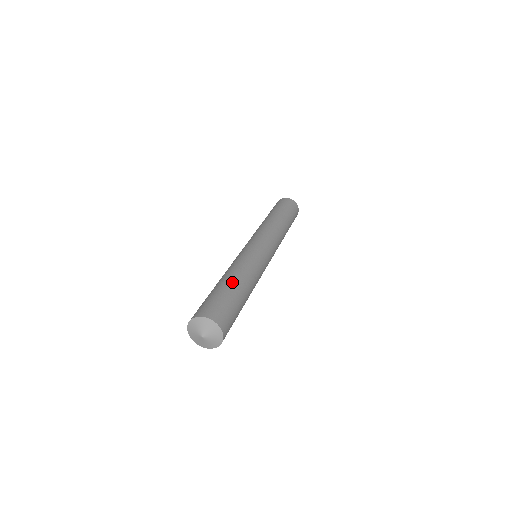
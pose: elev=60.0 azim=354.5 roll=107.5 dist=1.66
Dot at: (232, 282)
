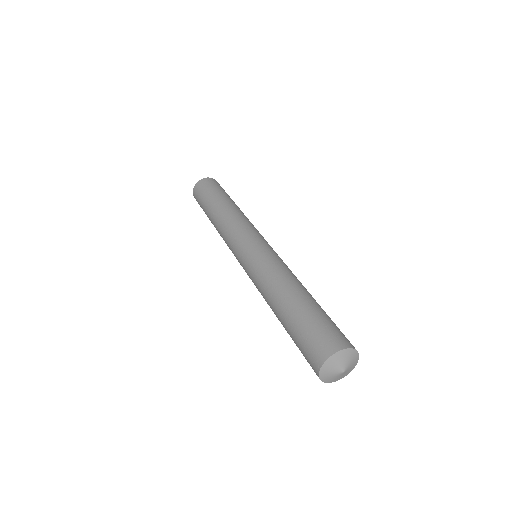
Dot at: (291, 302)
